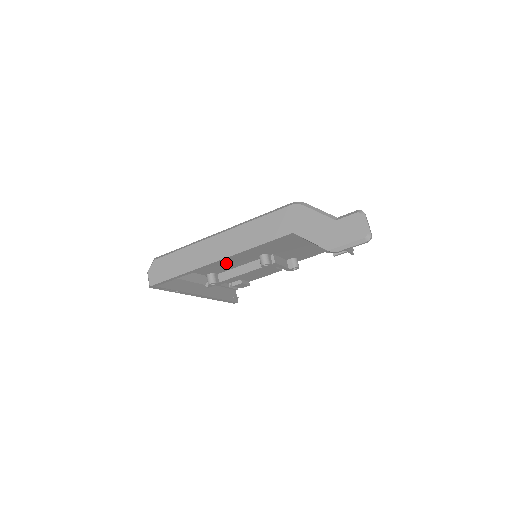
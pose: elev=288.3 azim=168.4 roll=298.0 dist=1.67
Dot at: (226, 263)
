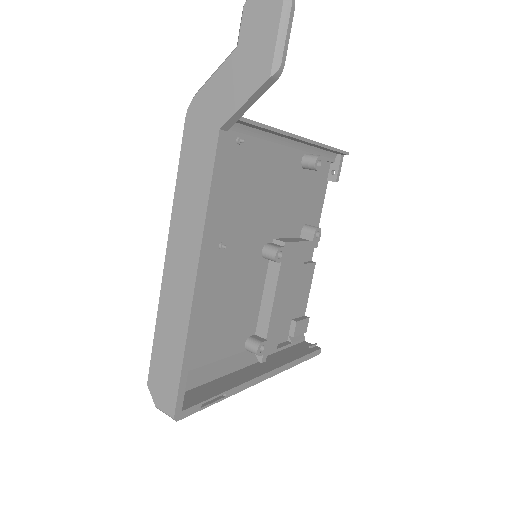
Dot at: (241, 305)
